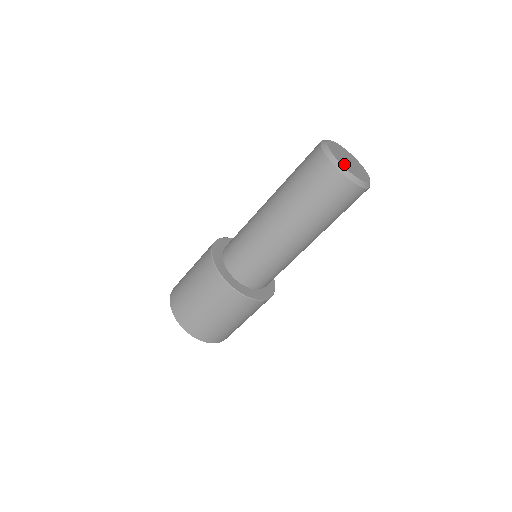
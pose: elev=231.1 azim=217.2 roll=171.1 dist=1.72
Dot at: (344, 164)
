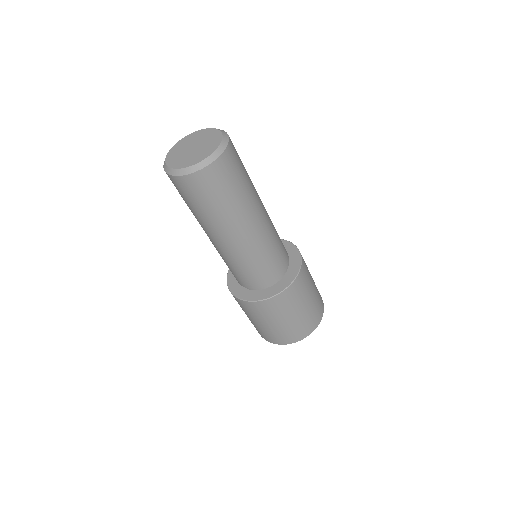
Dot at: (195, 160)
